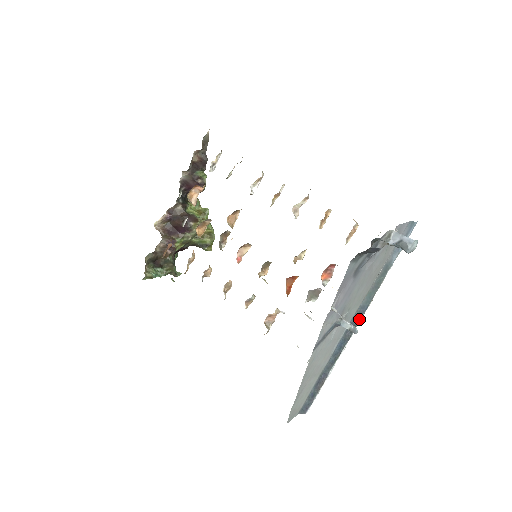
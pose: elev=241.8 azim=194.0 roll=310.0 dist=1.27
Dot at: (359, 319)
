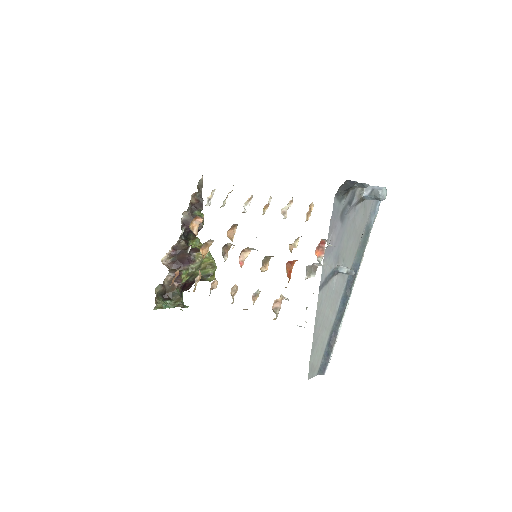
Dot at: (355, 276)
